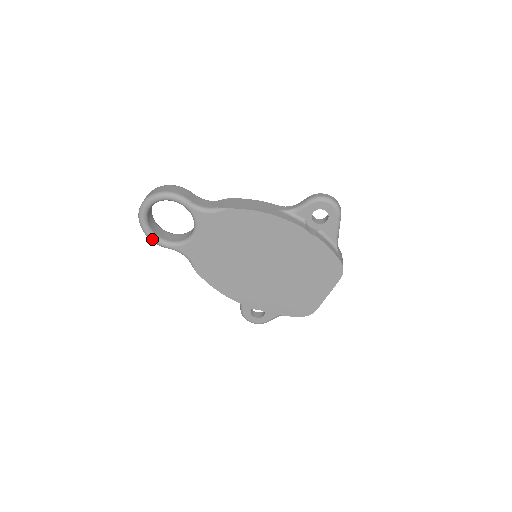
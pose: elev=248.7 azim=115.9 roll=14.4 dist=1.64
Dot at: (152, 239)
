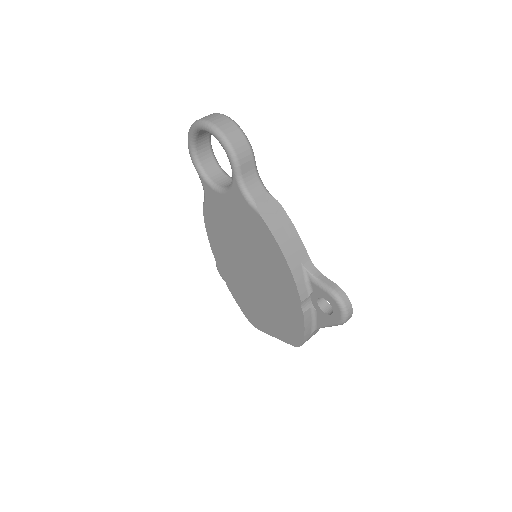
Dot at: (189, 150)
